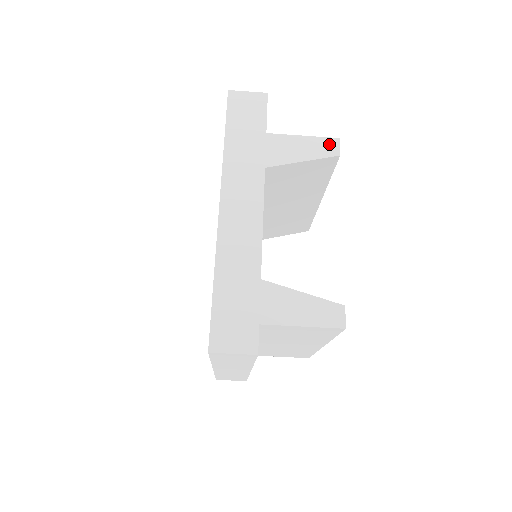
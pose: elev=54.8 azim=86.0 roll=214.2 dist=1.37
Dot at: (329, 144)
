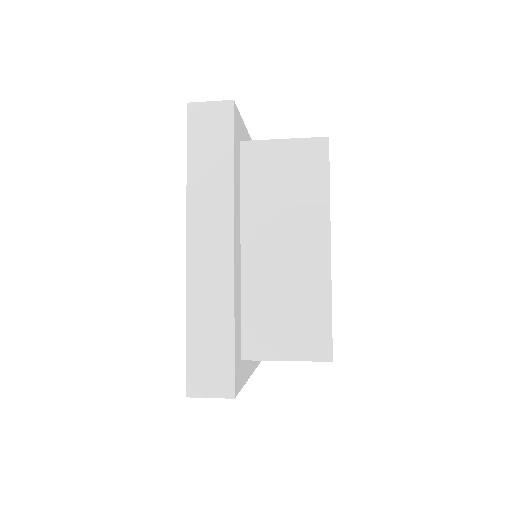
Dot at: occluded
